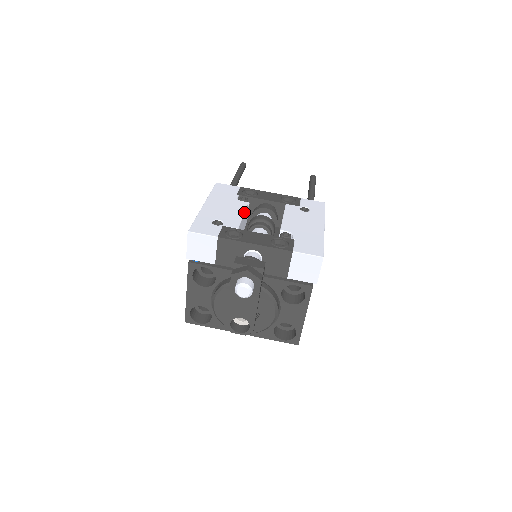
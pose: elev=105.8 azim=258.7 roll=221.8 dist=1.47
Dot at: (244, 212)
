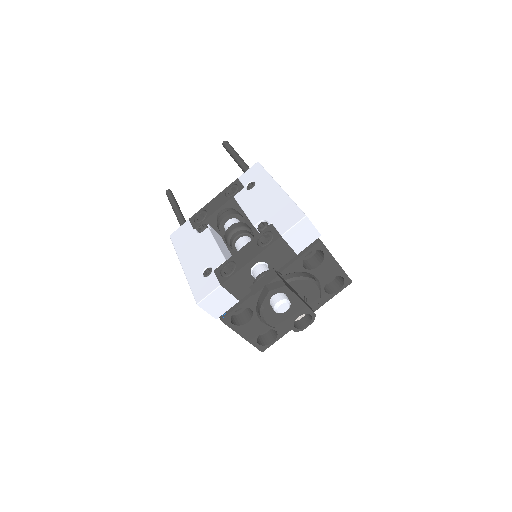
Dot at: (214, 240)
